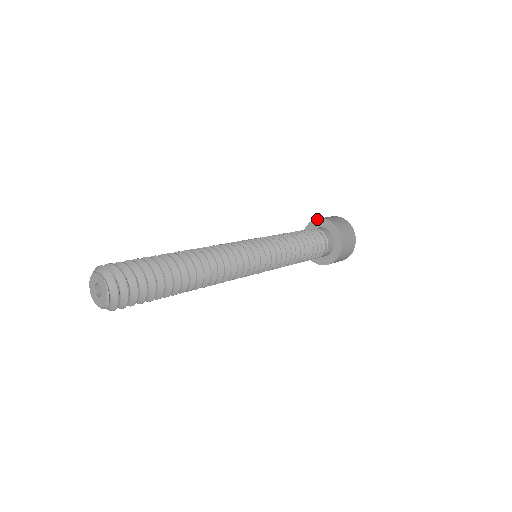
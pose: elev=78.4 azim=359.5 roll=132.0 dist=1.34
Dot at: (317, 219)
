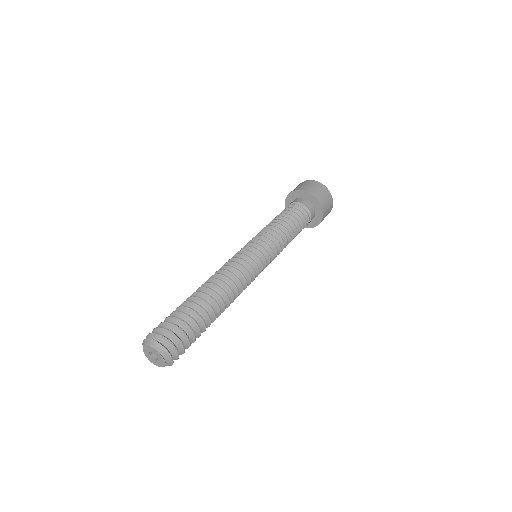
Dot at: (303, 191)
